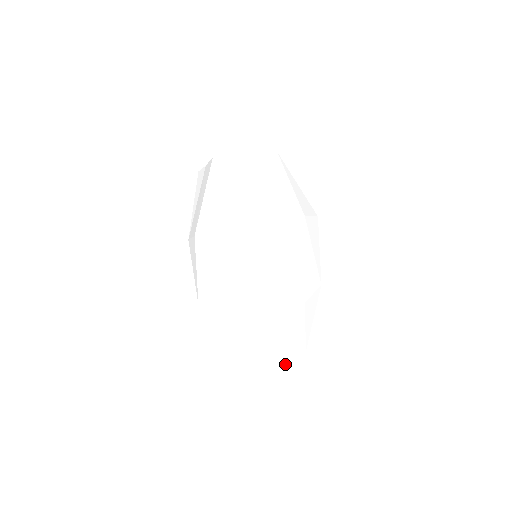
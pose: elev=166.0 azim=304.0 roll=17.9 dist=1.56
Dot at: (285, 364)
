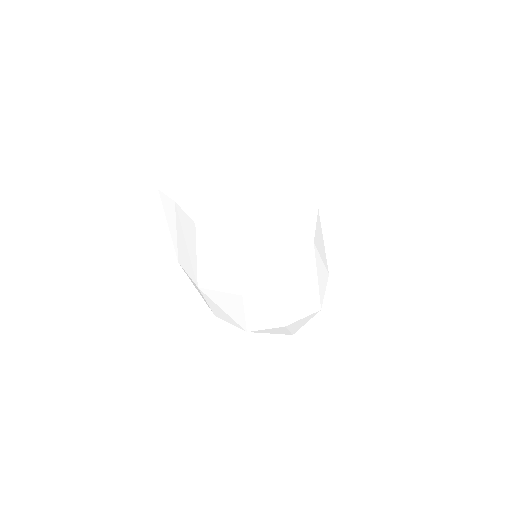
Dot at: occluded
